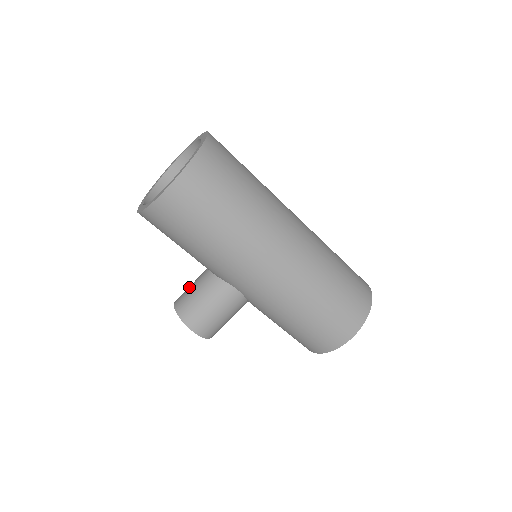
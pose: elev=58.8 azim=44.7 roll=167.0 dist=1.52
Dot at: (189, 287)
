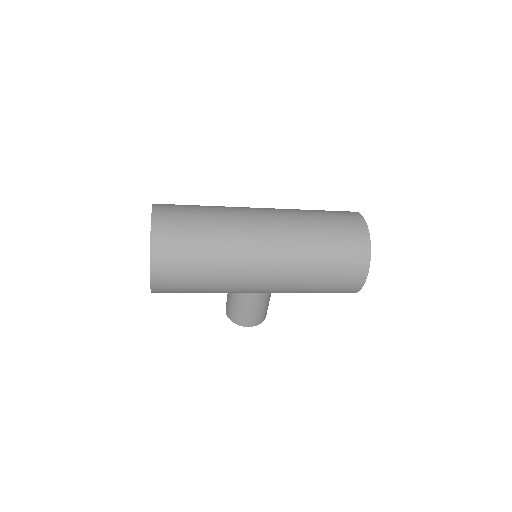
Dot at: (227, 296)
